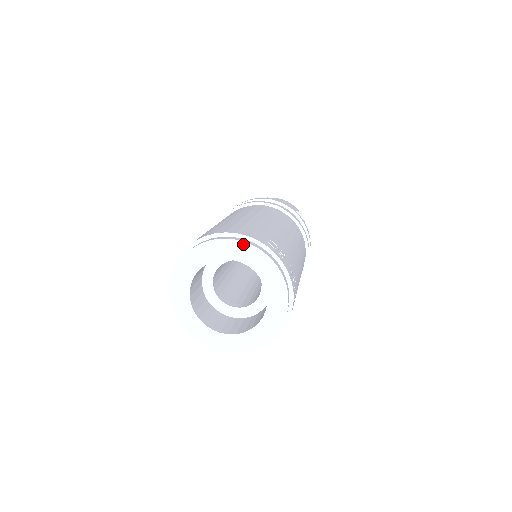
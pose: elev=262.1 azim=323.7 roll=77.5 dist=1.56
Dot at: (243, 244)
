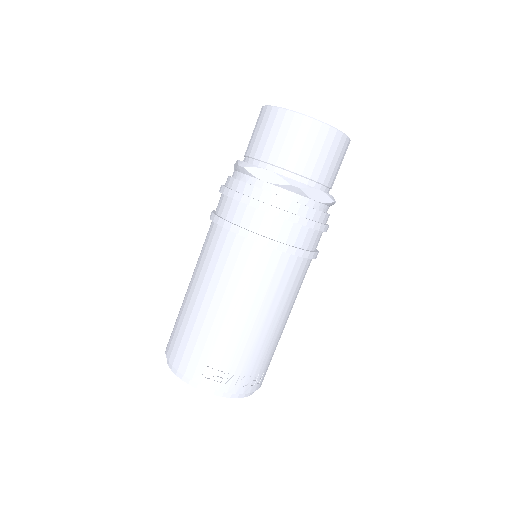
Dot at: (185, 381)
